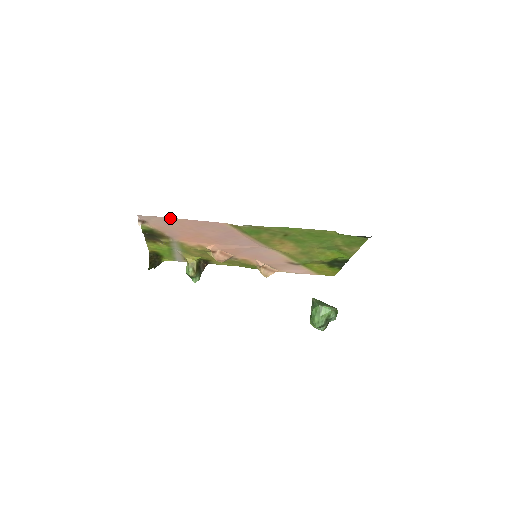
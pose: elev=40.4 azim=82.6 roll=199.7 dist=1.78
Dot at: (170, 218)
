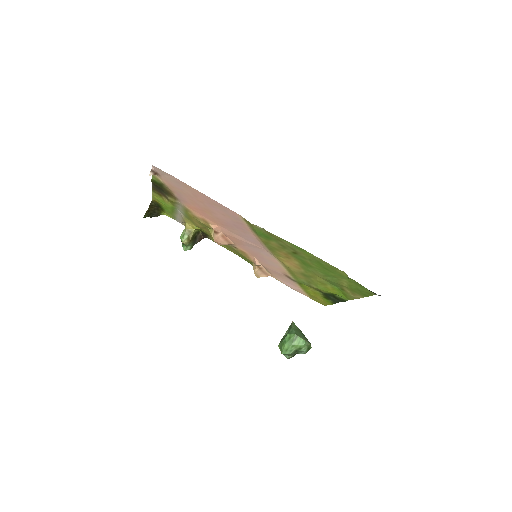
Dot at: (185, 183)
